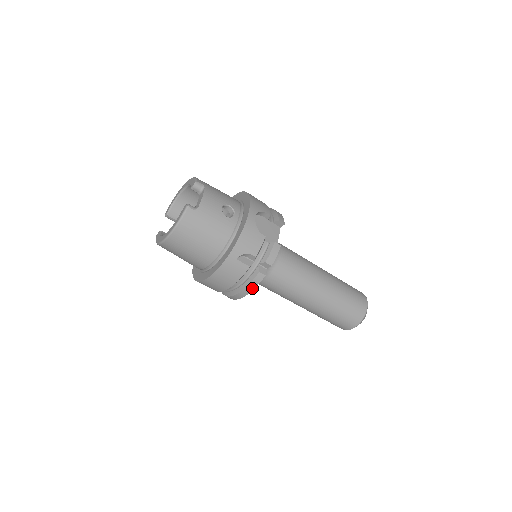
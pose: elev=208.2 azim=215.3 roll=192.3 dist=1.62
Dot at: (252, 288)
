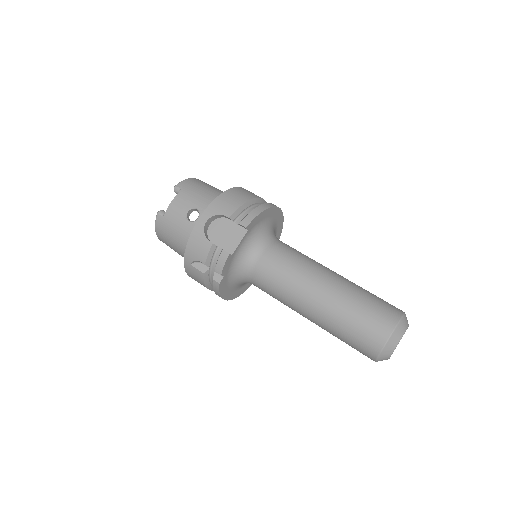
Dot at: (219, 294)
